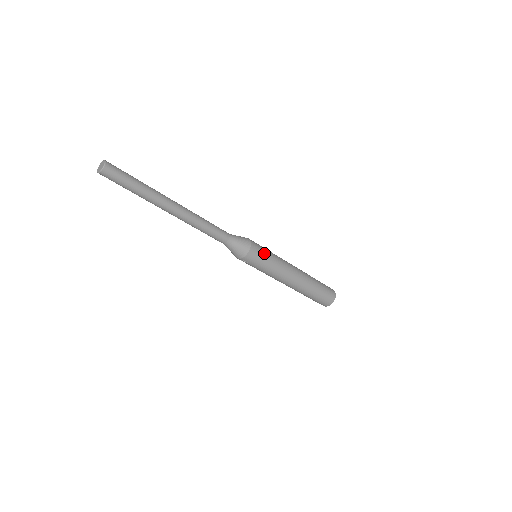
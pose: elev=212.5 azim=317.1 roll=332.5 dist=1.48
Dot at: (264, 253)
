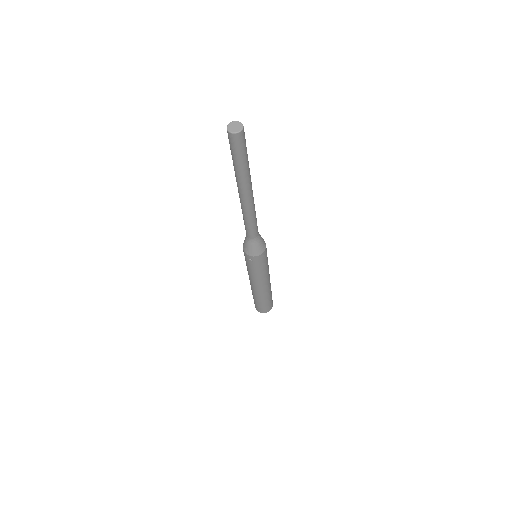
Dot at: (267, 257)
